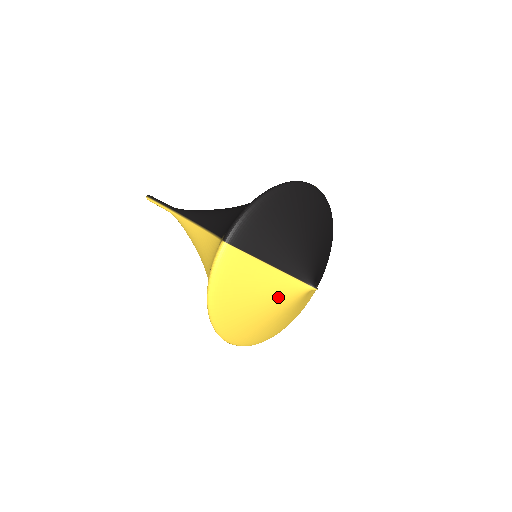
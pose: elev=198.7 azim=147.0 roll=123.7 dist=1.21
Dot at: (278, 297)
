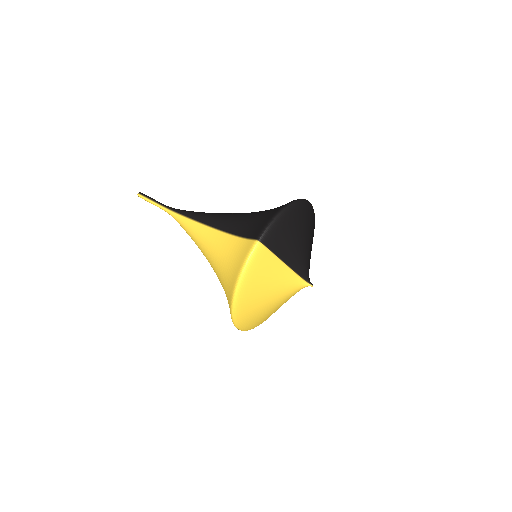
Dot at: (284, 290)
